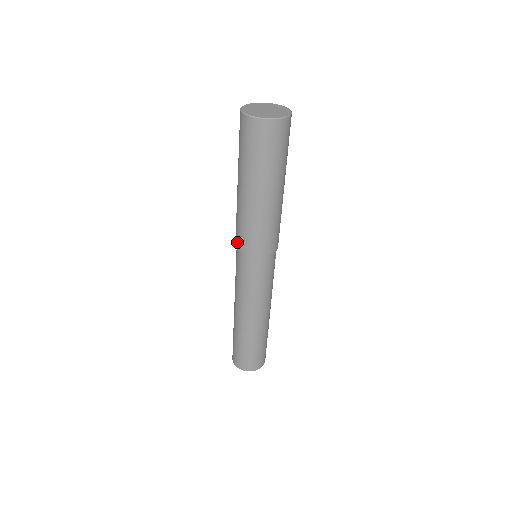
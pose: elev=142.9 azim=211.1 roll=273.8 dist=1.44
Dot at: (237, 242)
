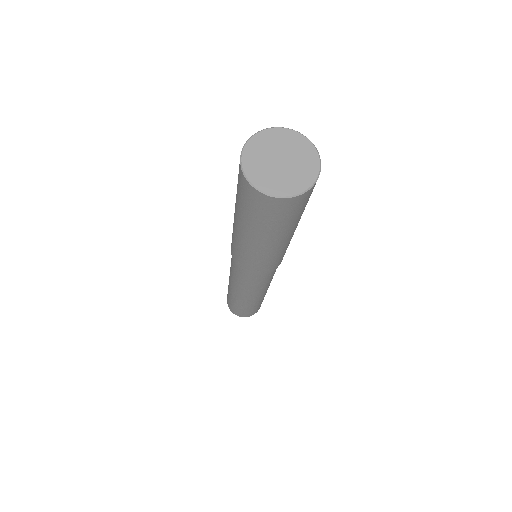
Dot at: (245, 269)
